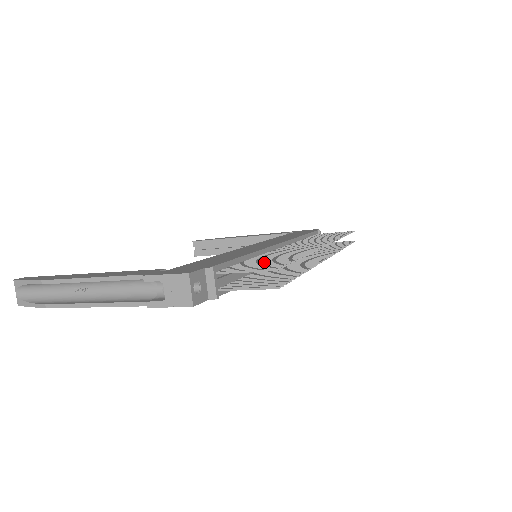
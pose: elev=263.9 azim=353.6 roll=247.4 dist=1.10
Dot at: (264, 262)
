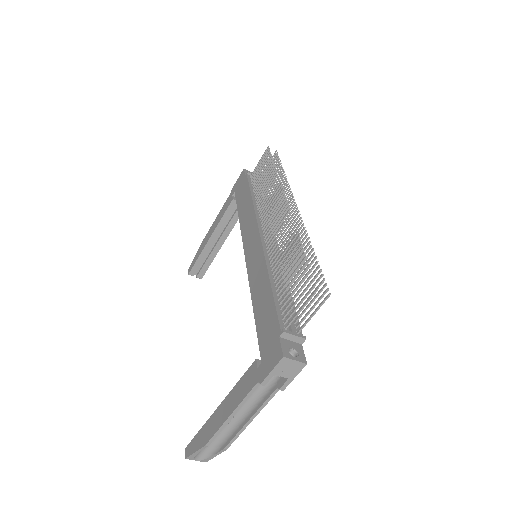
Dot at: (292, 281)
